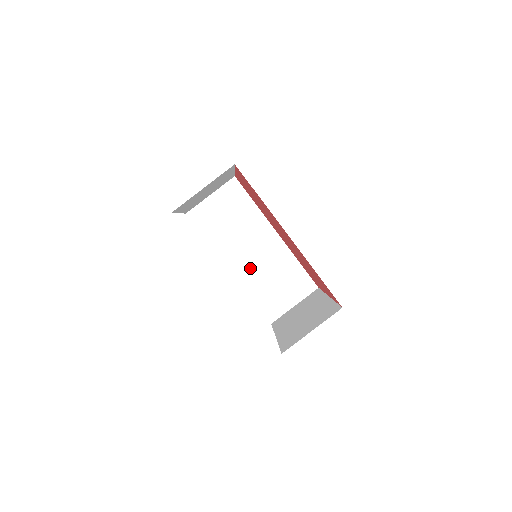
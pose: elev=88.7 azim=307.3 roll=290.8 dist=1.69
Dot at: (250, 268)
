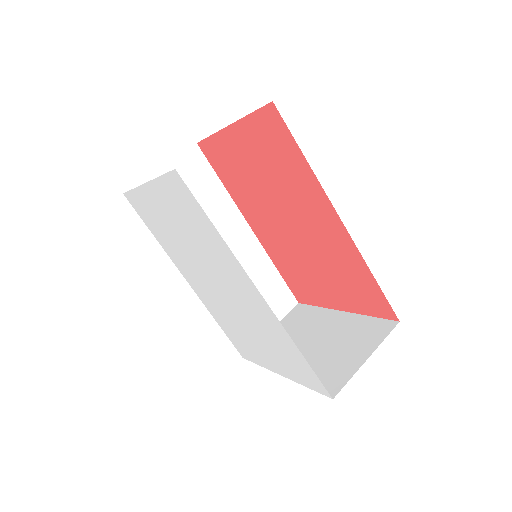
Dot at: occluded
